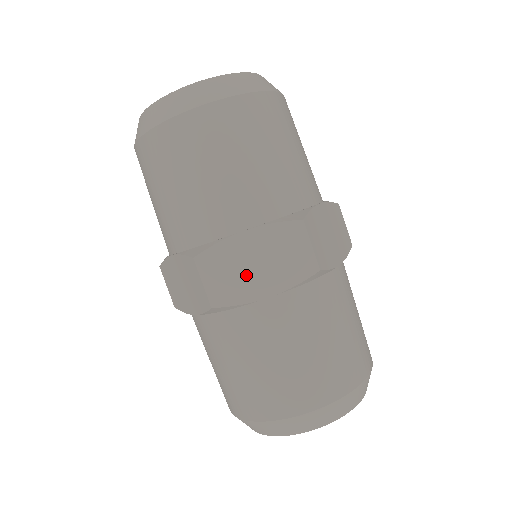
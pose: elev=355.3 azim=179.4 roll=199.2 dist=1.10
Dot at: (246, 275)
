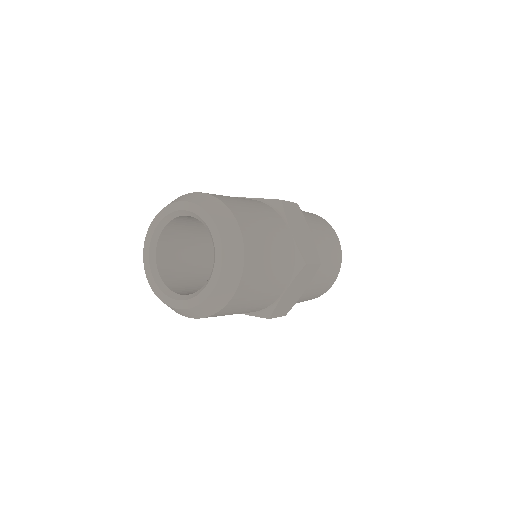
Dot at: (293, 297)
